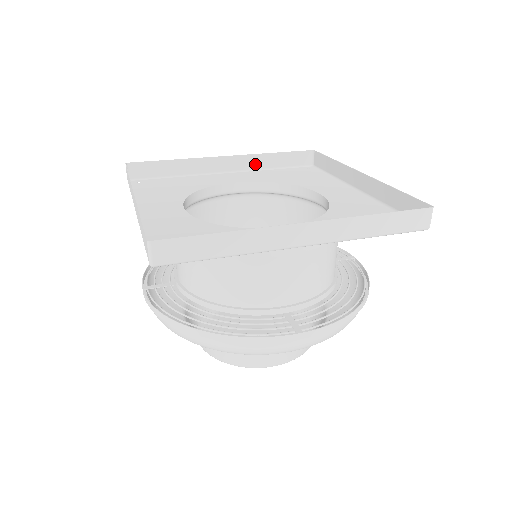
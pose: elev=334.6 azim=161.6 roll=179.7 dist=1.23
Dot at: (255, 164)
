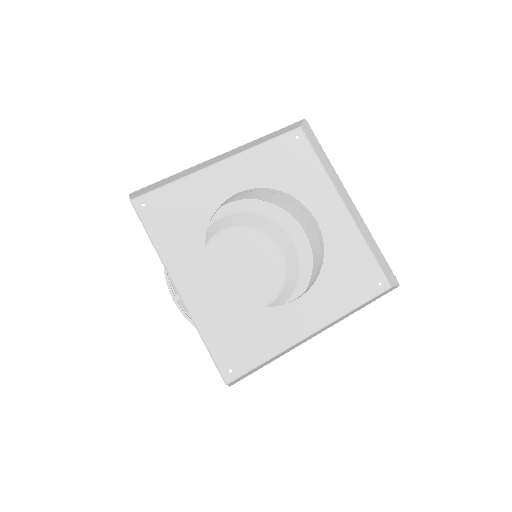
Dot at: (248, 147)
